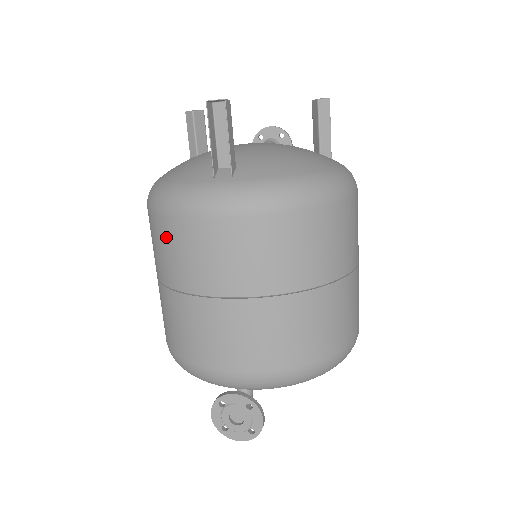
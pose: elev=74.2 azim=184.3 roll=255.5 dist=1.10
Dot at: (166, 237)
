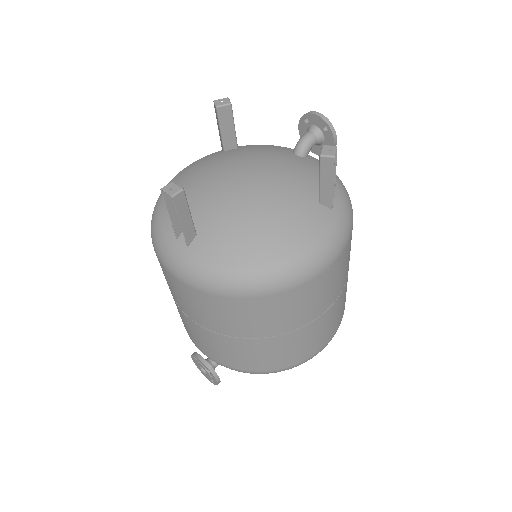
Dot at: occluded
